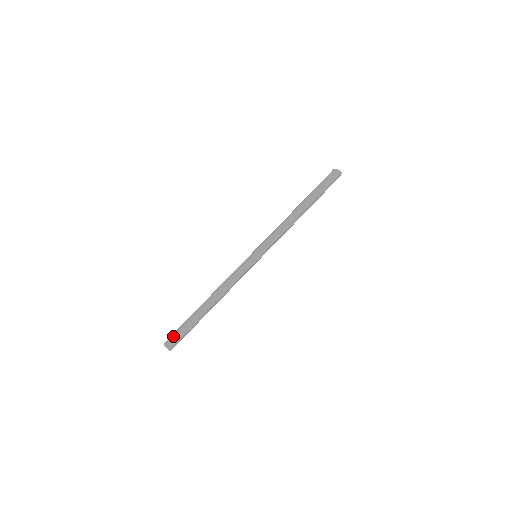
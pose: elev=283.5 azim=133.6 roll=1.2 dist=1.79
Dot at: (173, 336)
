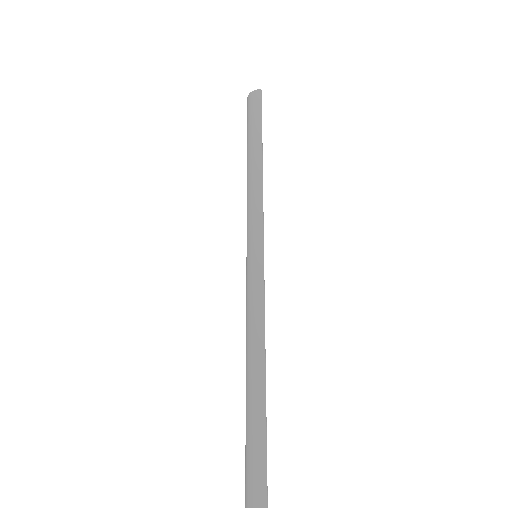
Dot at: (250, 478)
